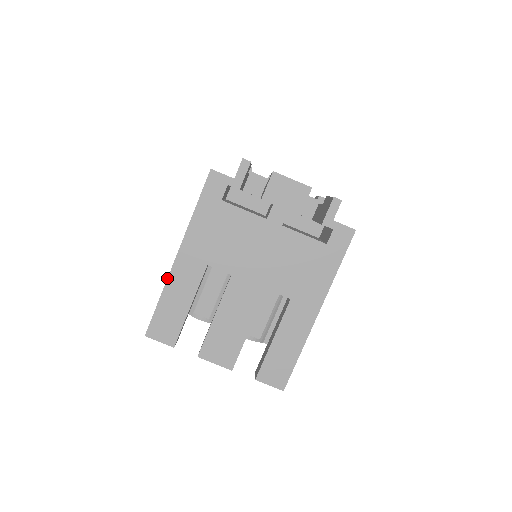
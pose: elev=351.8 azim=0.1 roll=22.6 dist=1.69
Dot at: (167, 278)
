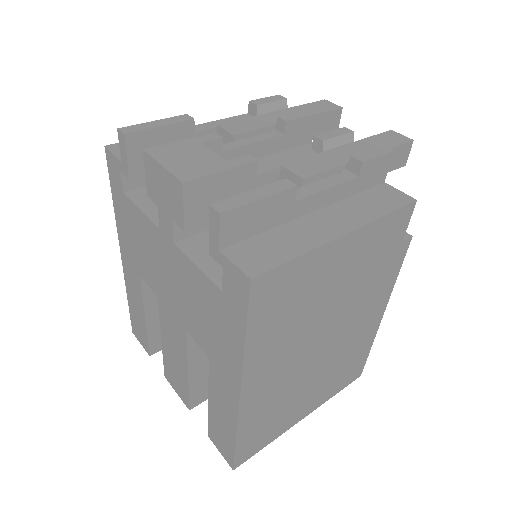
Dot at: (124, 279)
